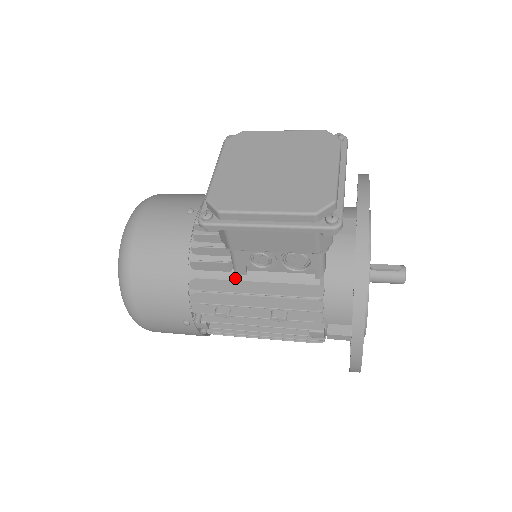
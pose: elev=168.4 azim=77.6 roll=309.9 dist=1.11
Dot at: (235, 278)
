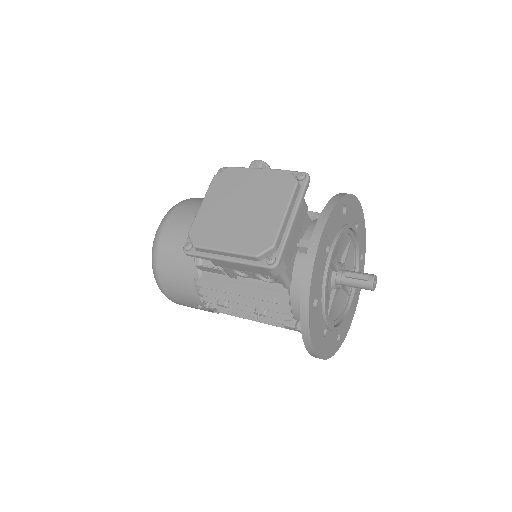
Dot at: (229, 280)
